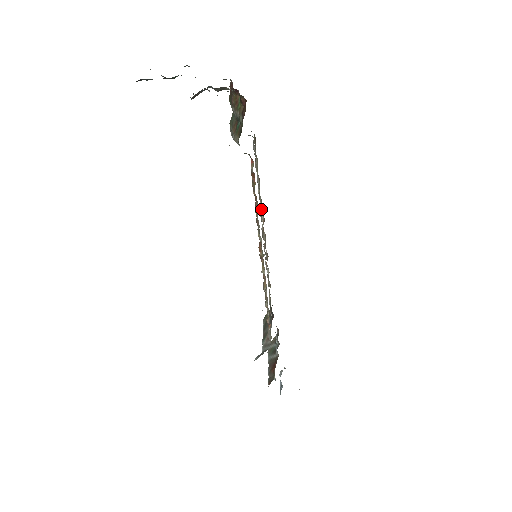
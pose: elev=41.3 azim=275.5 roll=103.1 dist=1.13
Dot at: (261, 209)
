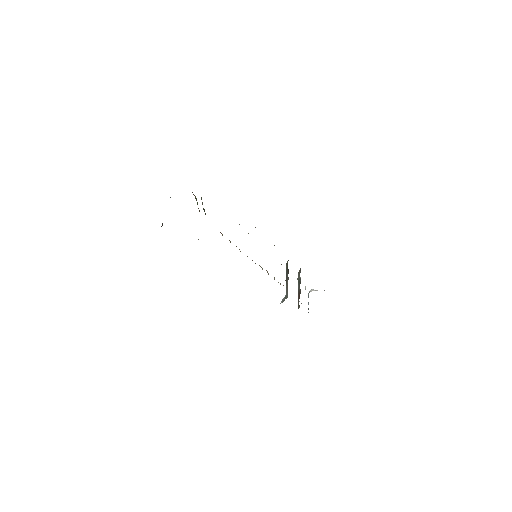
Dot at: occluded
